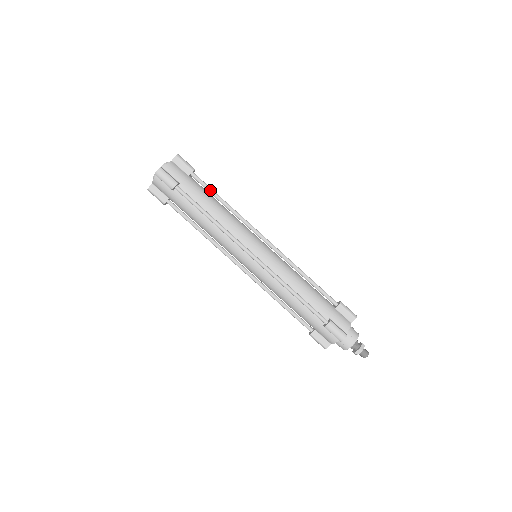
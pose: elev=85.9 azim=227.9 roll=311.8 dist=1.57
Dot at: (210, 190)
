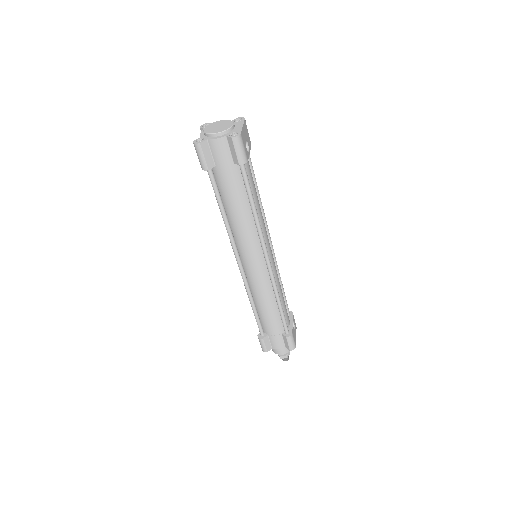
Dot at: (247, 191)
